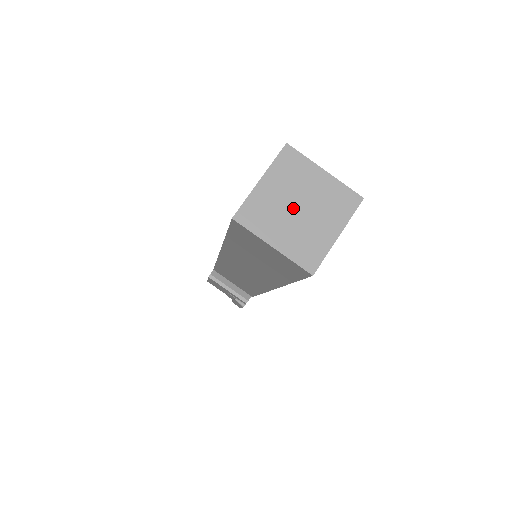
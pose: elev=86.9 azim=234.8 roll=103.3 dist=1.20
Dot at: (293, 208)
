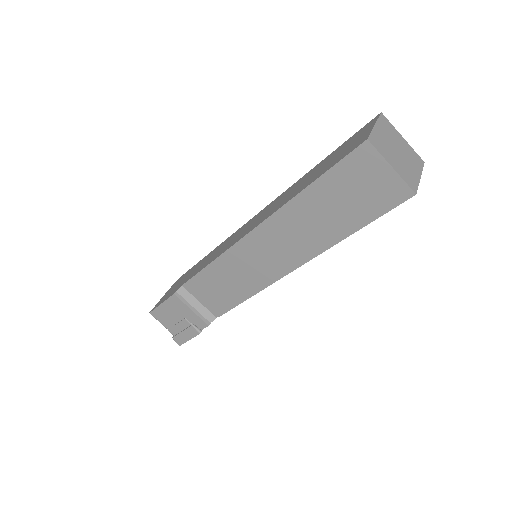
Dot at: (395, 150)
